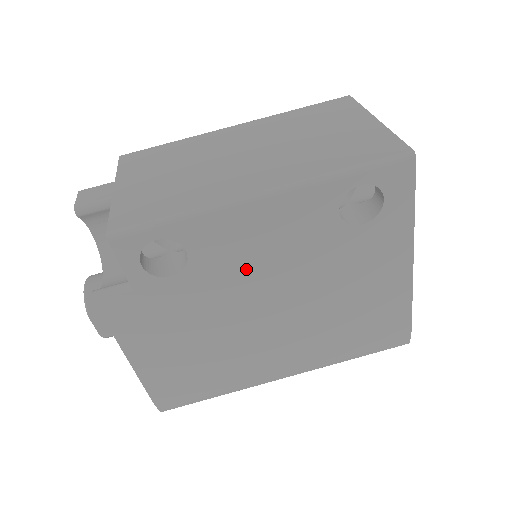
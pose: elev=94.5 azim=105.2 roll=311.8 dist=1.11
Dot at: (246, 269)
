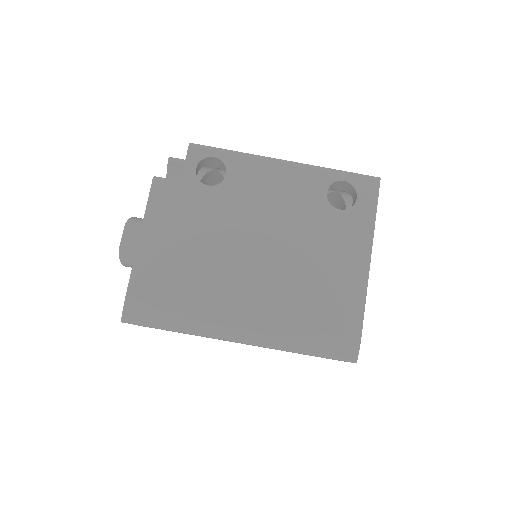
Dot at: (255, 205)
